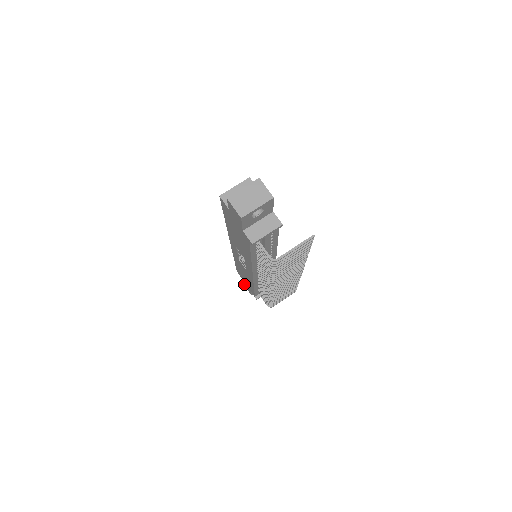
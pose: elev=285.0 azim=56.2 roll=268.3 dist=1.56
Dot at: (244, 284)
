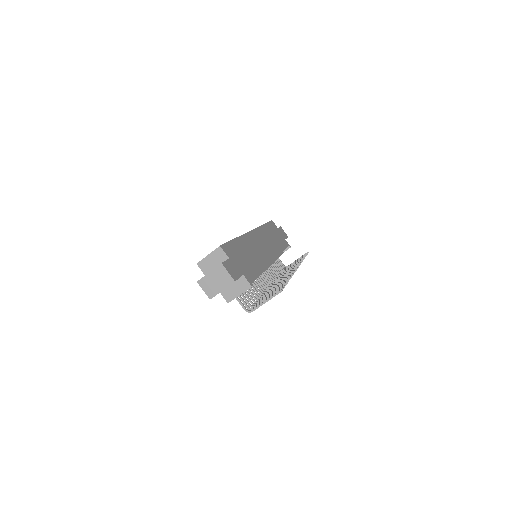
Dot at: occluded
